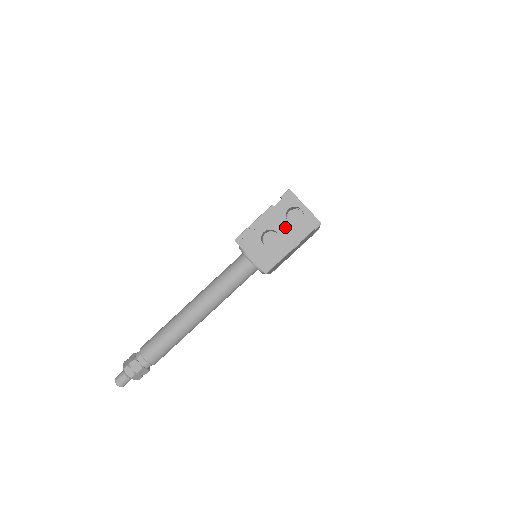
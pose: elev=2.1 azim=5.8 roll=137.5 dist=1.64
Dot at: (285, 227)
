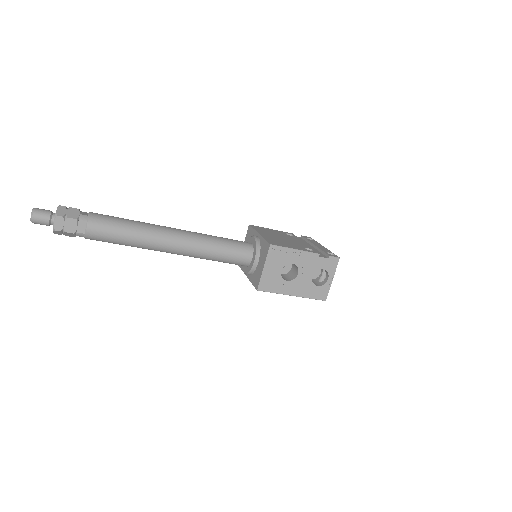
Dot at: (307, 277)
